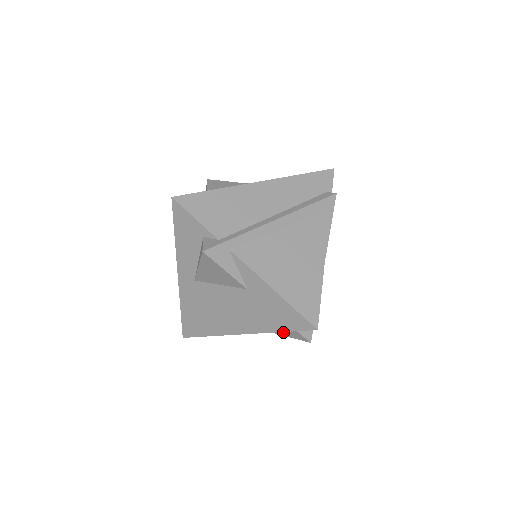
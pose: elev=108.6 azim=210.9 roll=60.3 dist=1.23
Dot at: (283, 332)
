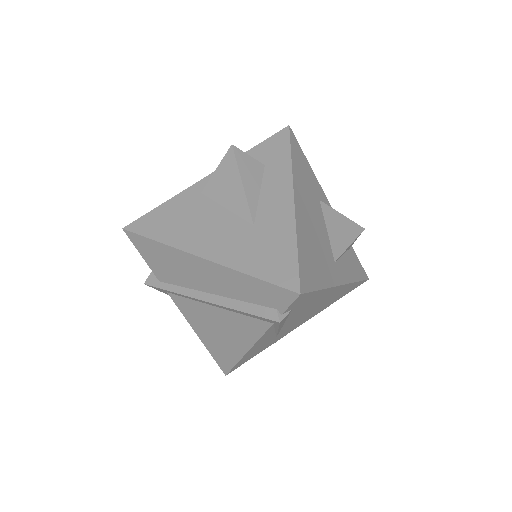
Dot at: occluded
